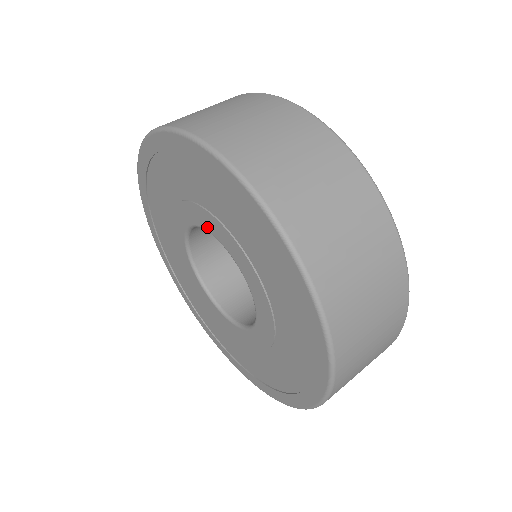
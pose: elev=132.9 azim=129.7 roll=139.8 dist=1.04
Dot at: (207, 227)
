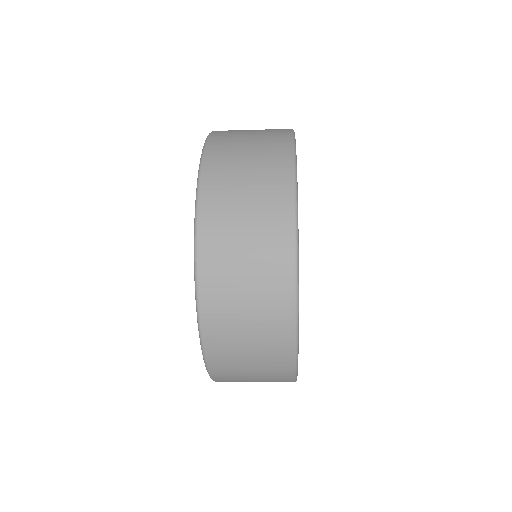
Dot at: occluded
